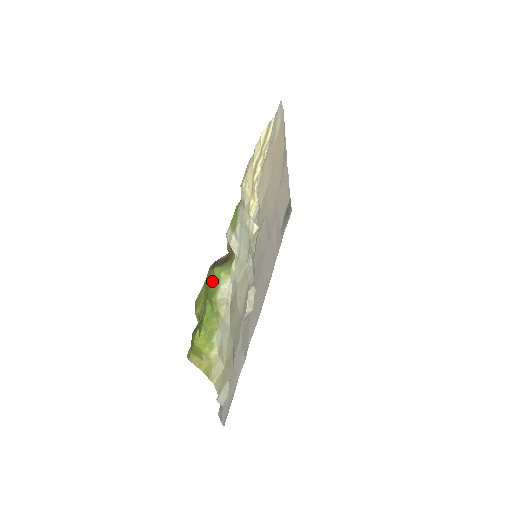
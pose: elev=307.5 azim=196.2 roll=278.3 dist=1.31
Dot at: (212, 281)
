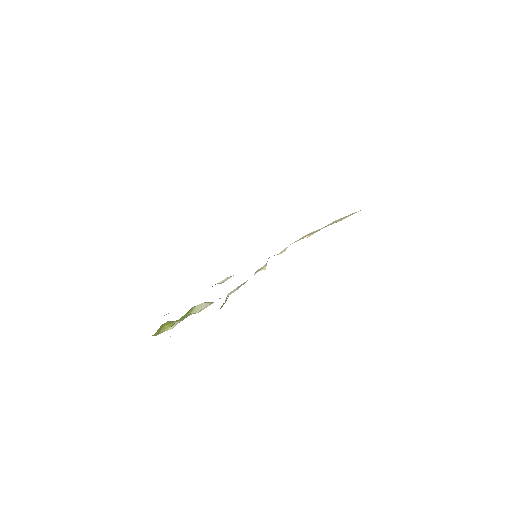
Dot at: occluded
